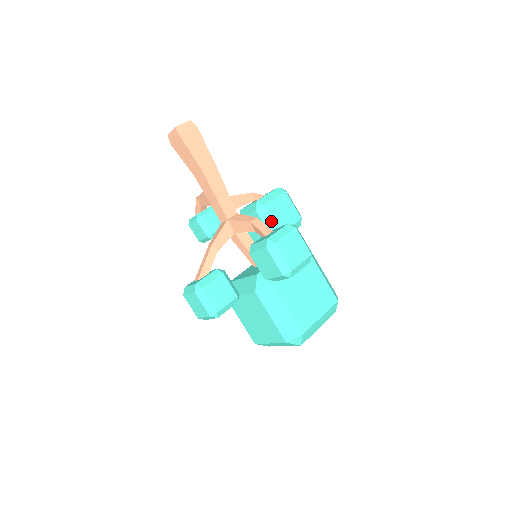
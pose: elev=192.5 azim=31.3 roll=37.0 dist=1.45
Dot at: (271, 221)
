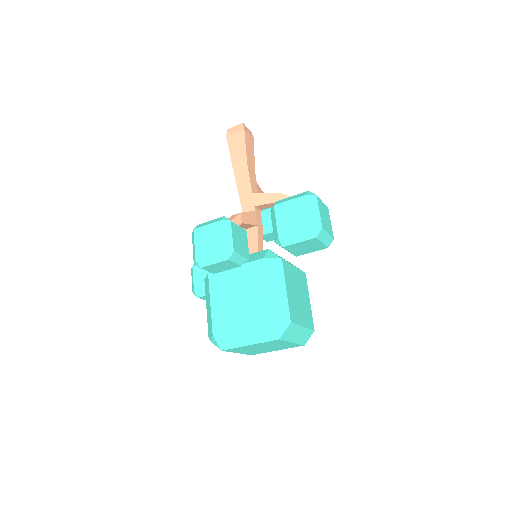
Dot at: (275, 223)
